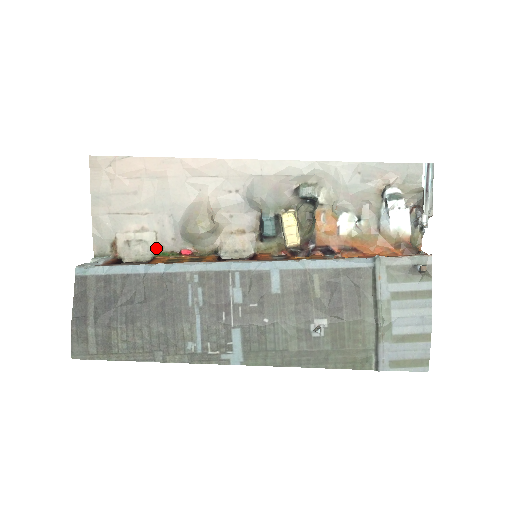
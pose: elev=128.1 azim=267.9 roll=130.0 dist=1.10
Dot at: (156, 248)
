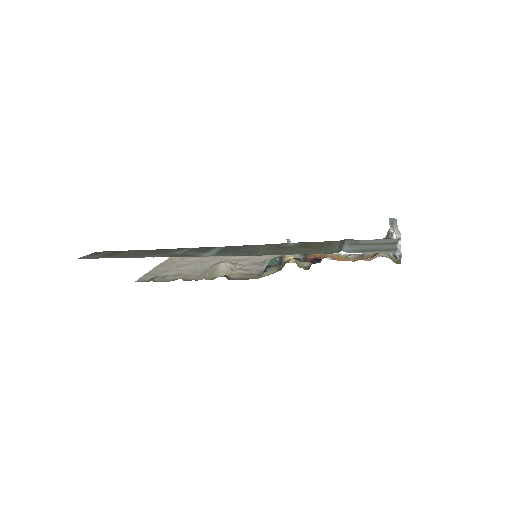
Dot at: (182, 279)
